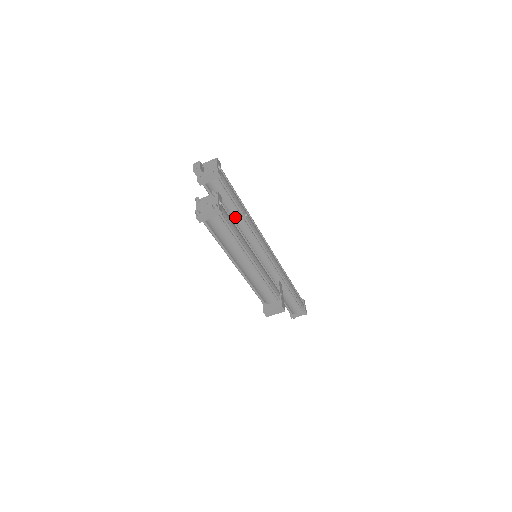
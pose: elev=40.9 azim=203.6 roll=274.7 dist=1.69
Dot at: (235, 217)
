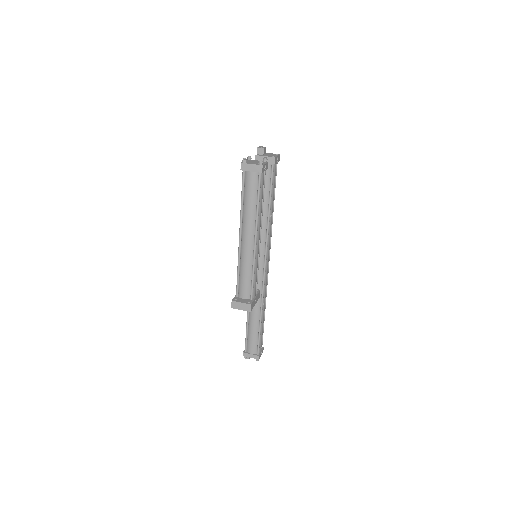
Dot at: occluded
